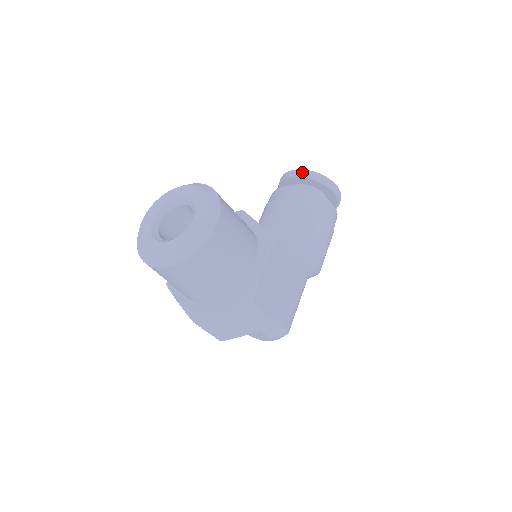
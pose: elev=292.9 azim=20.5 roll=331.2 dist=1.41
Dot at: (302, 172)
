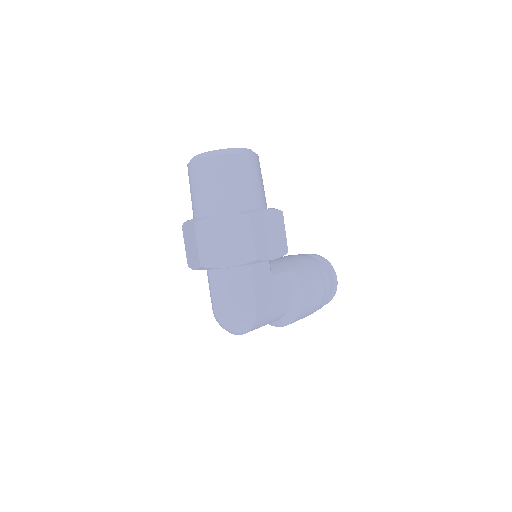
Dot at: (312, 254)
